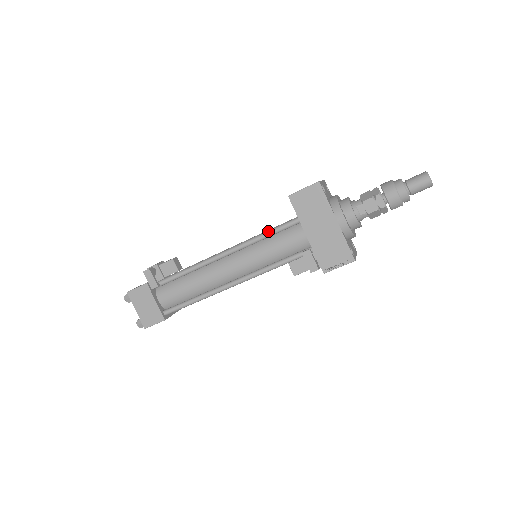
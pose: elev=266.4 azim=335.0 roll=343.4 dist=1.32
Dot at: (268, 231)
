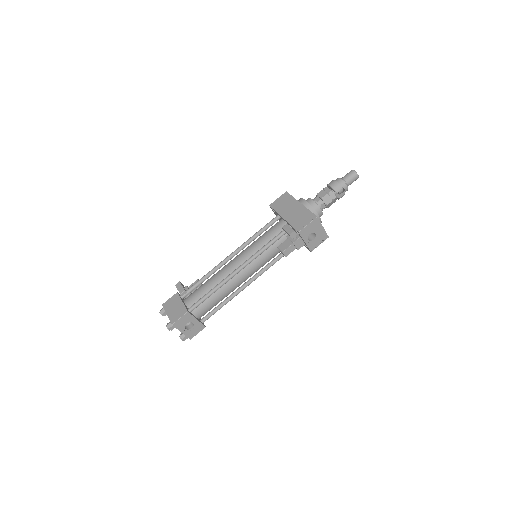
Dot at: (260, 229)
